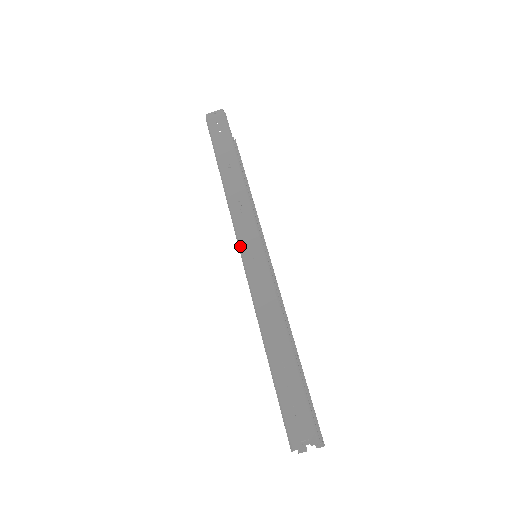
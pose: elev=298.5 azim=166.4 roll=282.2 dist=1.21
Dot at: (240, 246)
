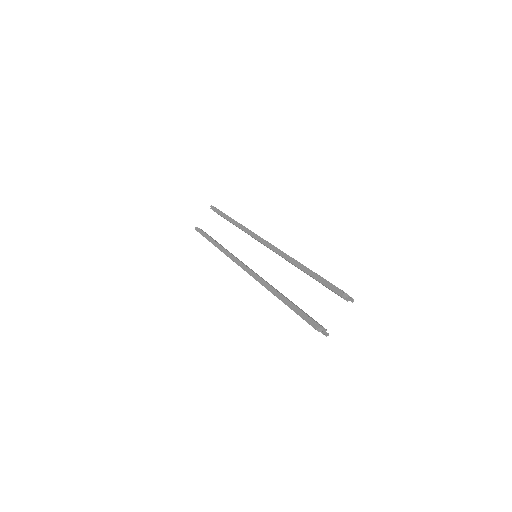
Dot at: occluded
